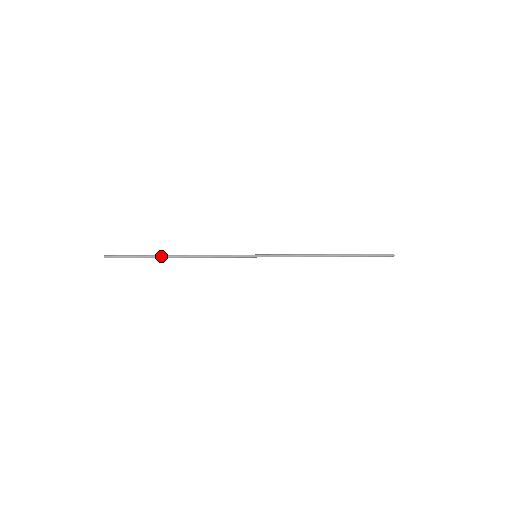
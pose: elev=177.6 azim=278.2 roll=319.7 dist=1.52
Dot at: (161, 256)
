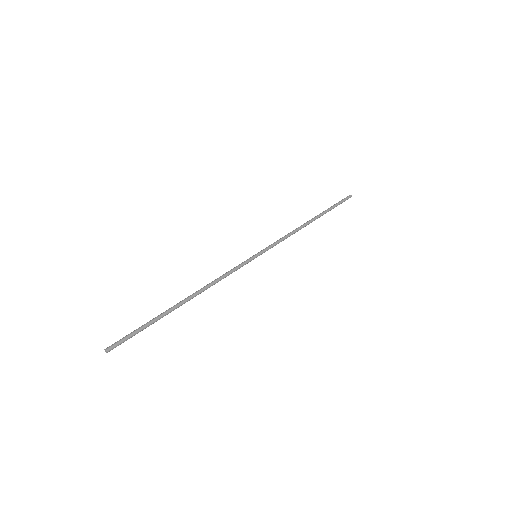
Dot at: (170, 311)
